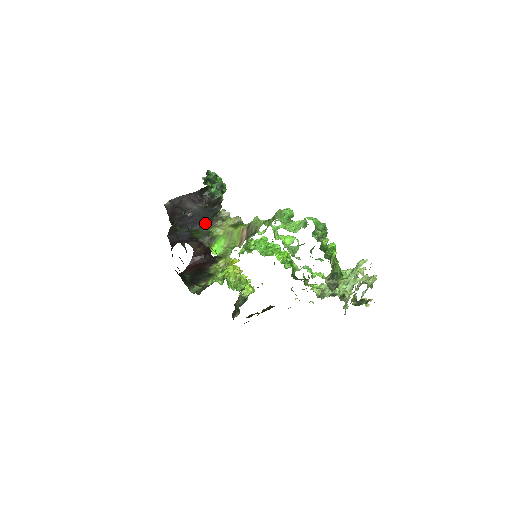
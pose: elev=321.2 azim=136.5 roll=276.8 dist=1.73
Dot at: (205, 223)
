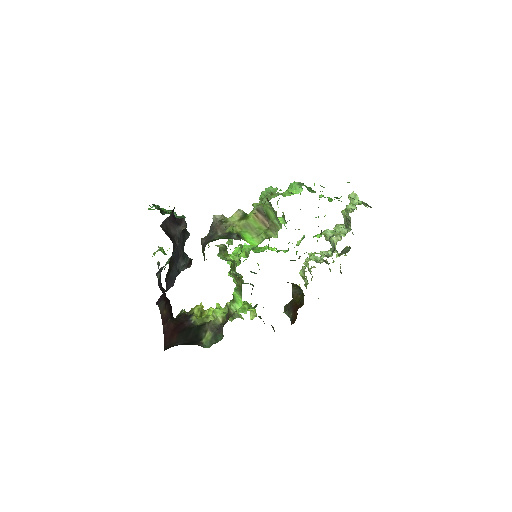
Dot at: (206, 237)
